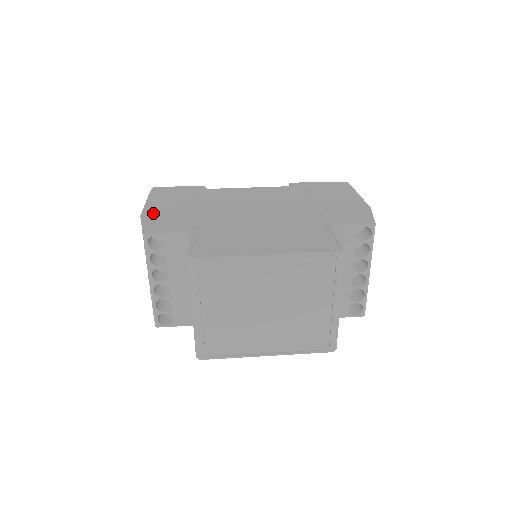
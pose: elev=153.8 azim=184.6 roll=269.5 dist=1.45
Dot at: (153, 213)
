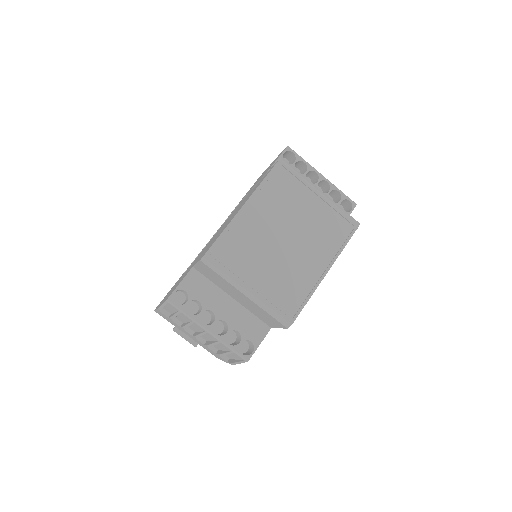
Dot at: occluded
